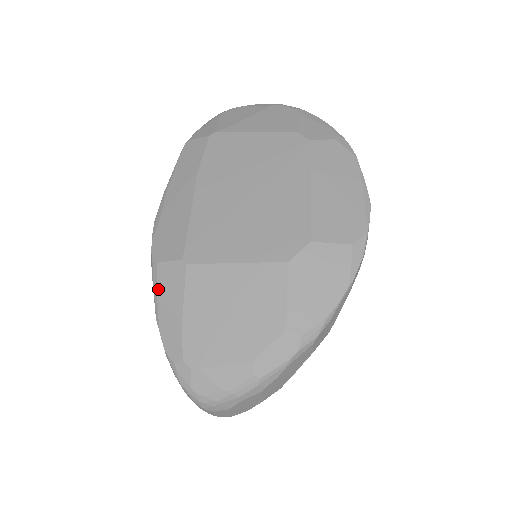
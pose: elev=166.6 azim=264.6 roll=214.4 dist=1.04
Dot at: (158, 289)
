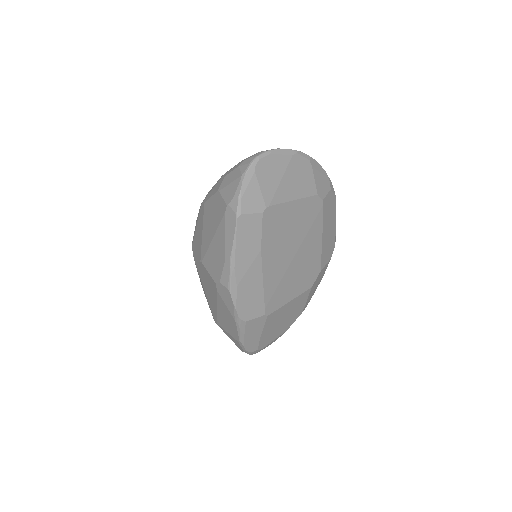
Dot at: (246, 332)
